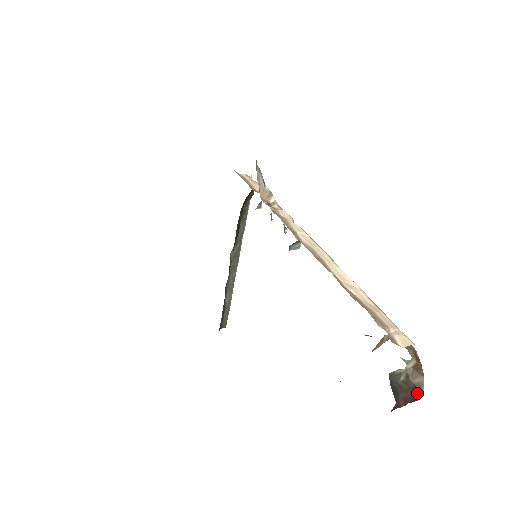
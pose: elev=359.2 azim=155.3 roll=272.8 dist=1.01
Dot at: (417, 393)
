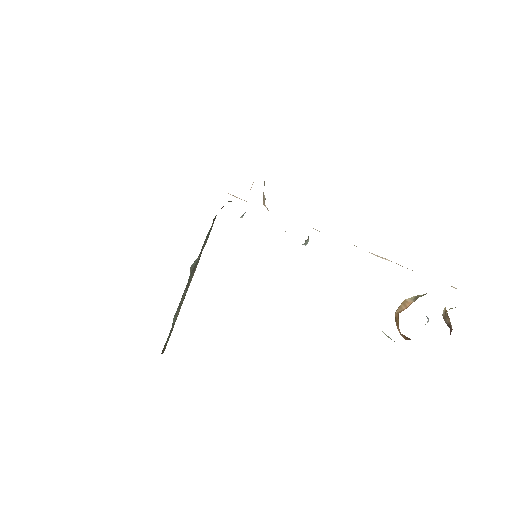
Dot at: (451, 330)
